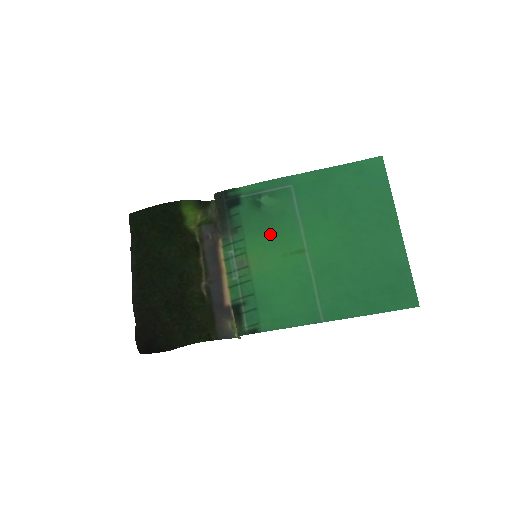
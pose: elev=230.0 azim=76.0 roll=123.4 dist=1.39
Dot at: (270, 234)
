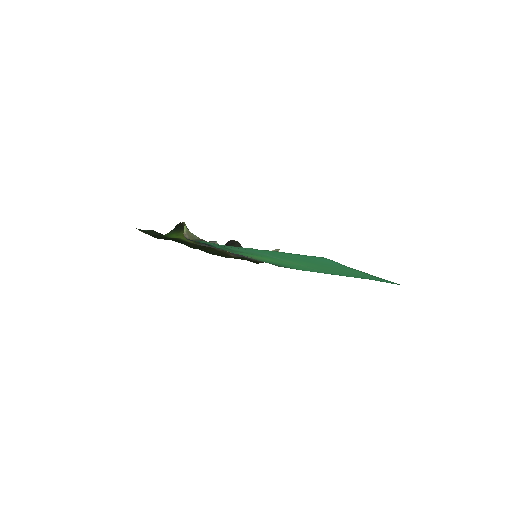
Dot at: occluded
